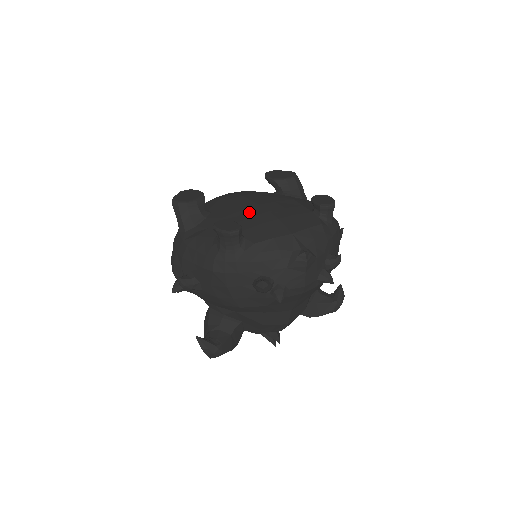
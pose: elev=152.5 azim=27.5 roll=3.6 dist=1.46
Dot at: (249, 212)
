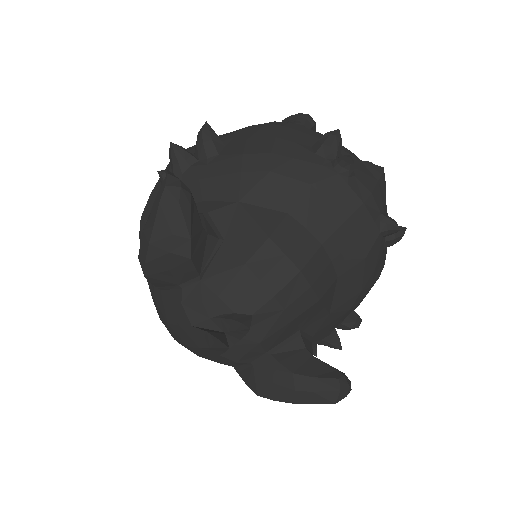
Dot at: occluded
